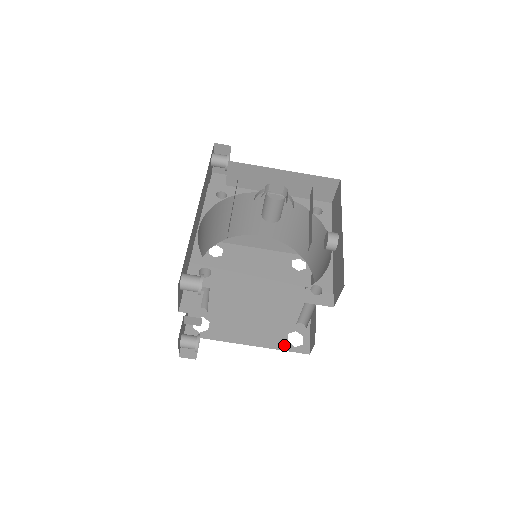
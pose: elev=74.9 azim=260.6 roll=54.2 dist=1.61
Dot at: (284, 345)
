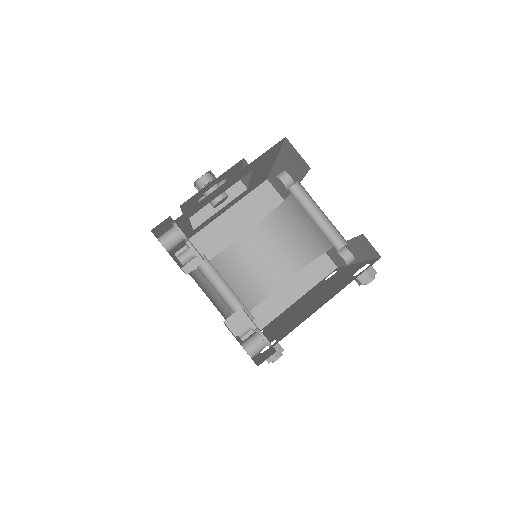
Dot at: (353, 278)
